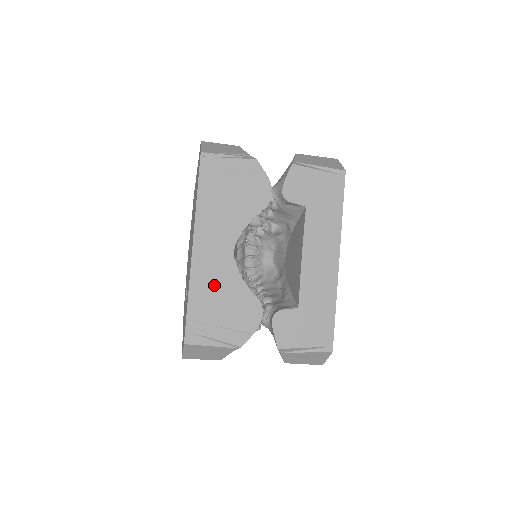
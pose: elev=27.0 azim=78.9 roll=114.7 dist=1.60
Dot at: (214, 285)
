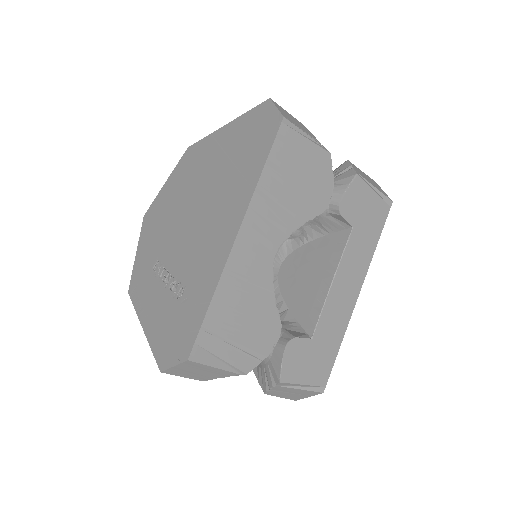
Dot at: (244, 291)
